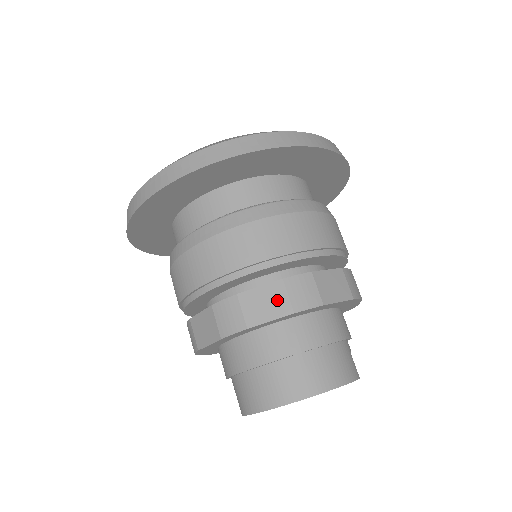
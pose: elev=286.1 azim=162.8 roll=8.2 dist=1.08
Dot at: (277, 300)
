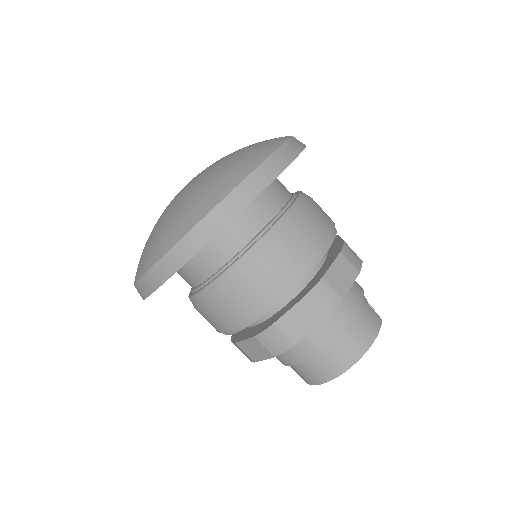
Dot at: (307, 315)
